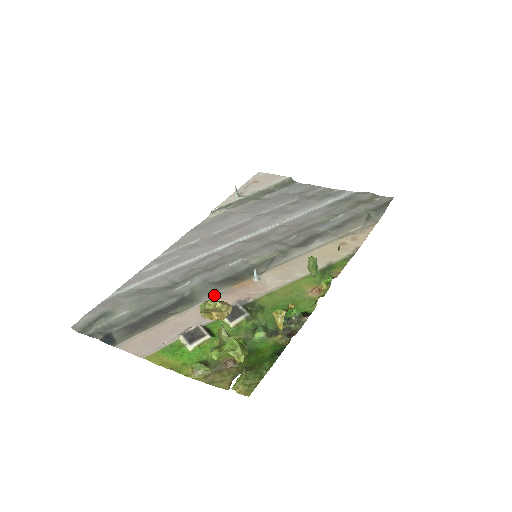
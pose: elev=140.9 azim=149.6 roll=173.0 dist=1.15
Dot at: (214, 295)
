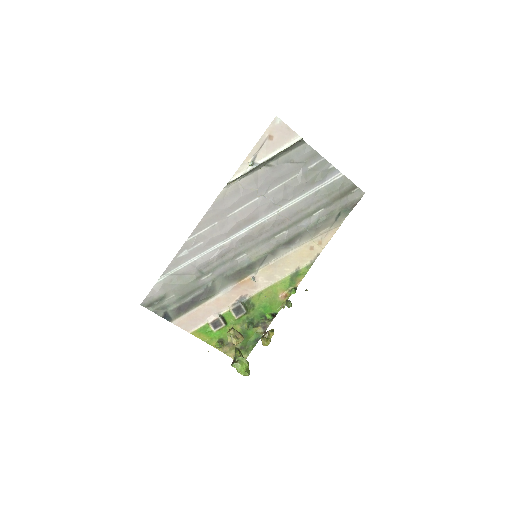
Dot at: (227, 288)
